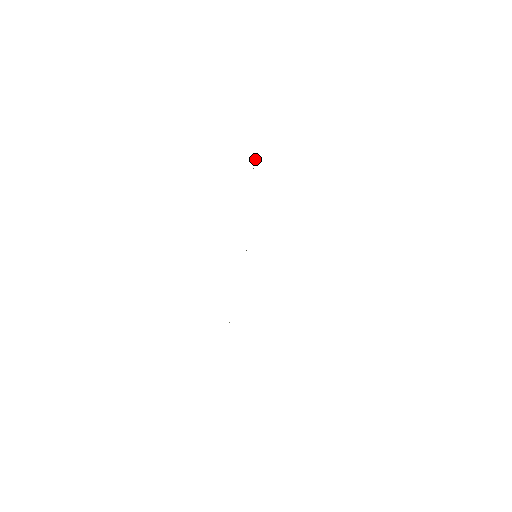
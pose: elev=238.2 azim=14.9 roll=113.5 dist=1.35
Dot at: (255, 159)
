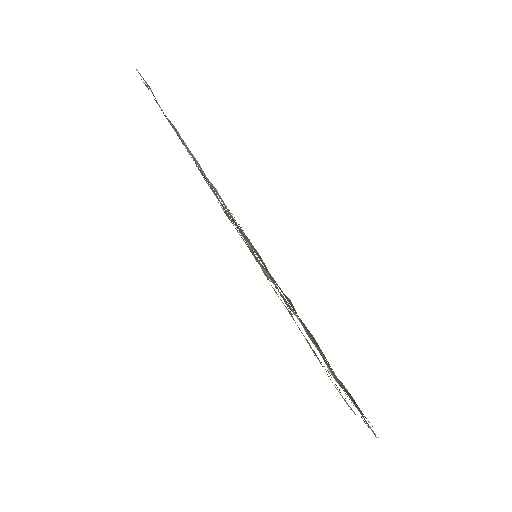
Dot at: occluded
